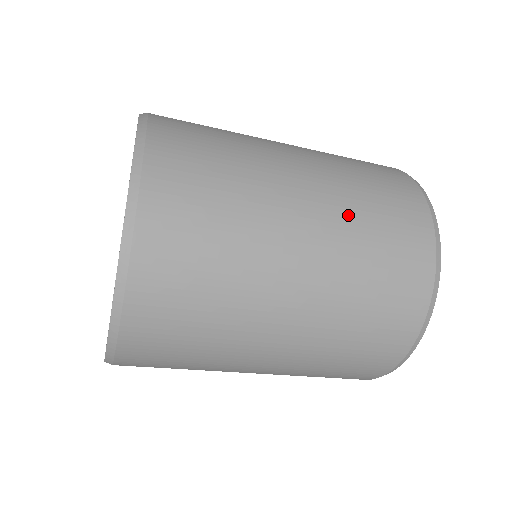
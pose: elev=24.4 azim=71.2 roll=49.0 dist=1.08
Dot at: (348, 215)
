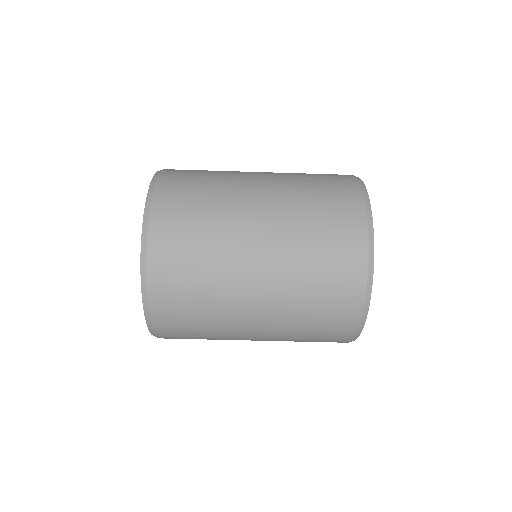
Dot at: (293, 208)
